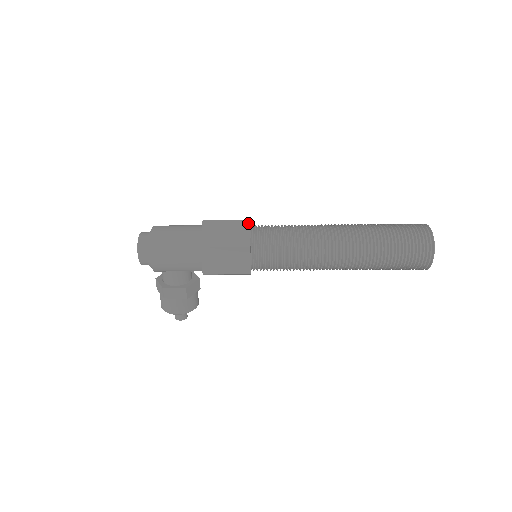
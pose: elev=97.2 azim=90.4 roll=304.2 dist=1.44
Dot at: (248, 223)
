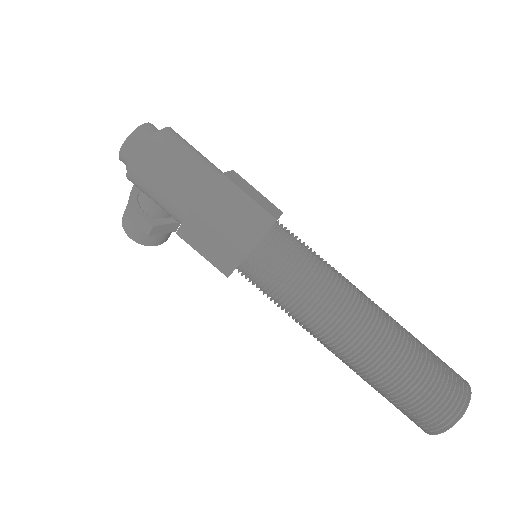
Dot at: (270, 223)
